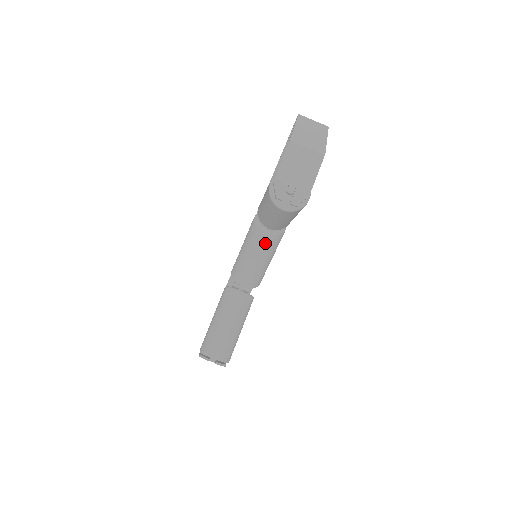
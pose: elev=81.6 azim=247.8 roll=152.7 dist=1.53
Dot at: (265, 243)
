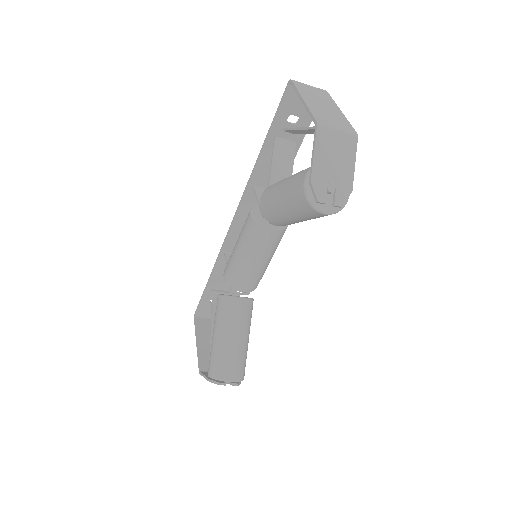
Dot at: (271, 242)
